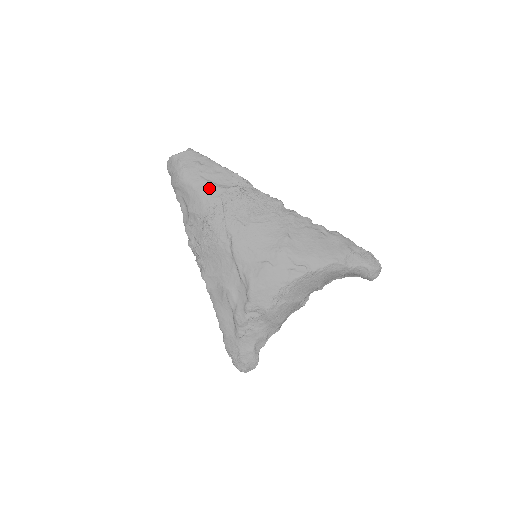
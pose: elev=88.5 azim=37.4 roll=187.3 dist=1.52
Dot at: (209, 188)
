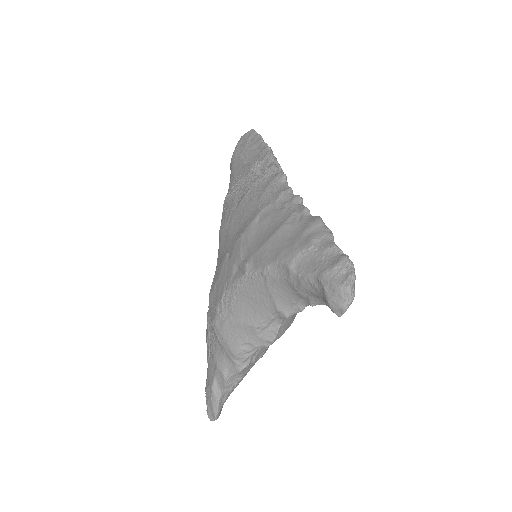
Dot at: (239, 167)
